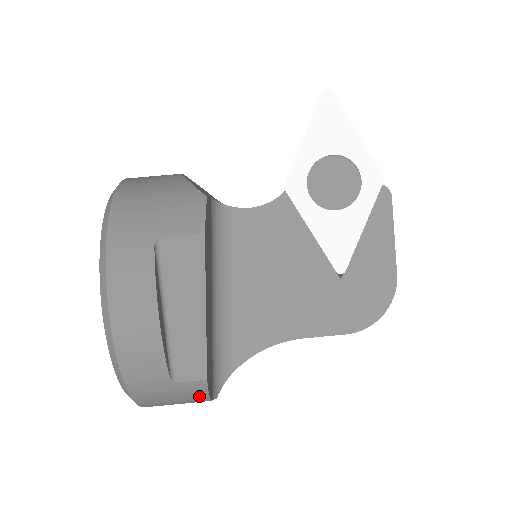
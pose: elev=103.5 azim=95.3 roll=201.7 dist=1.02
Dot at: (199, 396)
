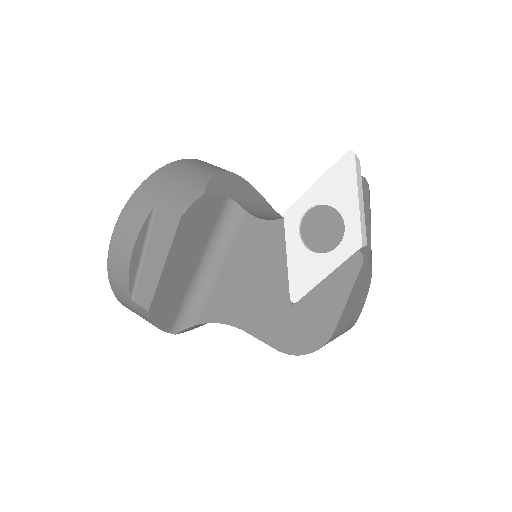
Dot at: (149, 321)
